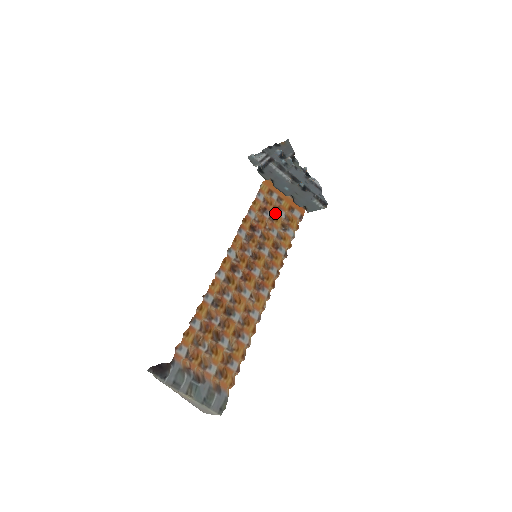
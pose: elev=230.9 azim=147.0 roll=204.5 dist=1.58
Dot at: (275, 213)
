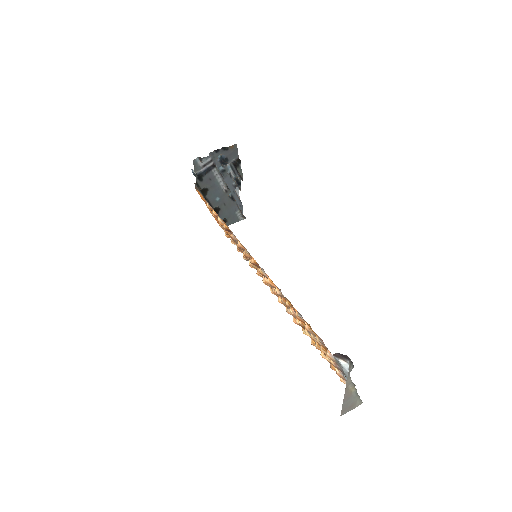
Dot at: (220, 223)
